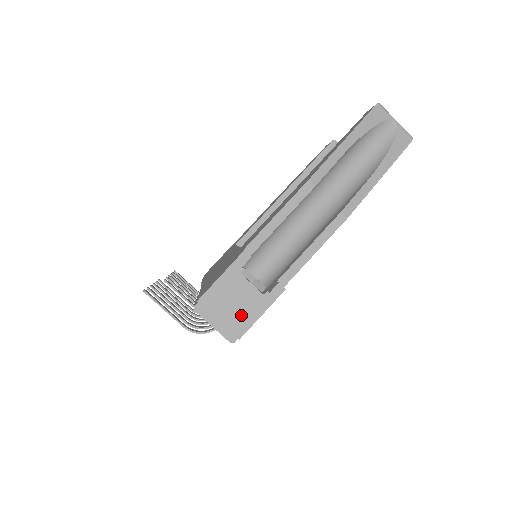
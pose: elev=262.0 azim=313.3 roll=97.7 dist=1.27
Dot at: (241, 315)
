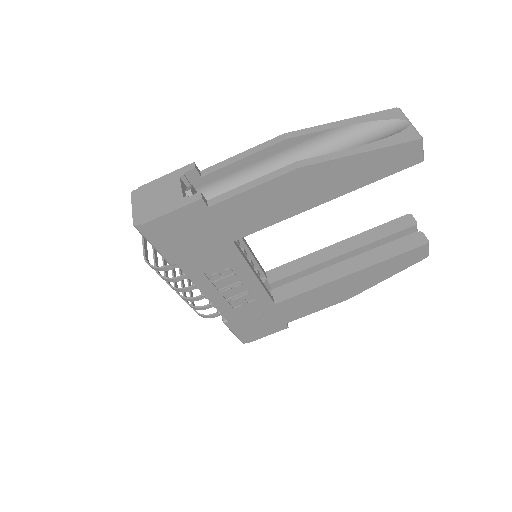
Dot at: (156, 207)
